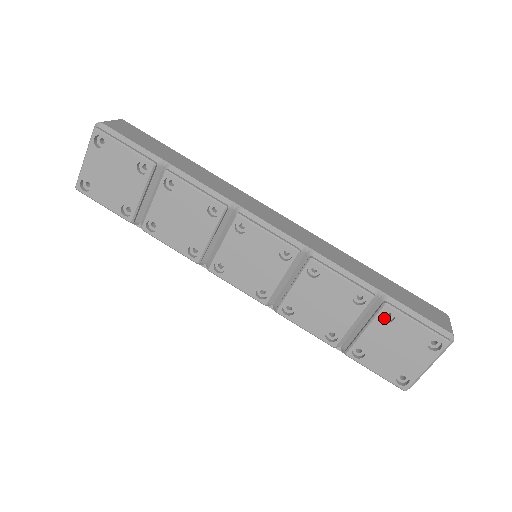
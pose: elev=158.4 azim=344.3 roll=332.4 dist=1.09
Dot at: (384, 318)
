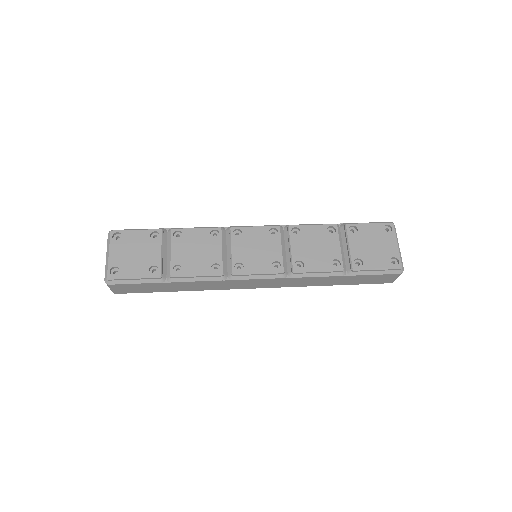
Dot at: (352, 234)
